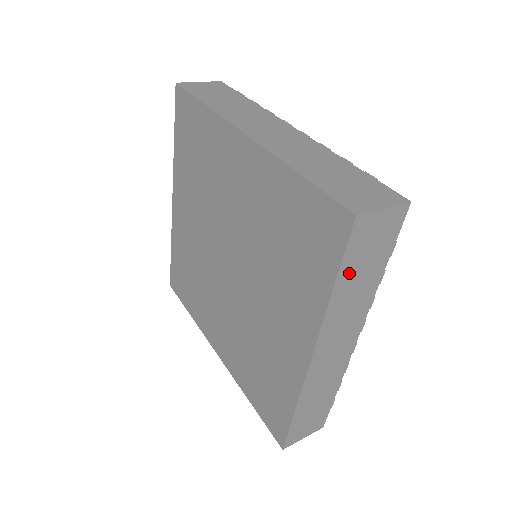
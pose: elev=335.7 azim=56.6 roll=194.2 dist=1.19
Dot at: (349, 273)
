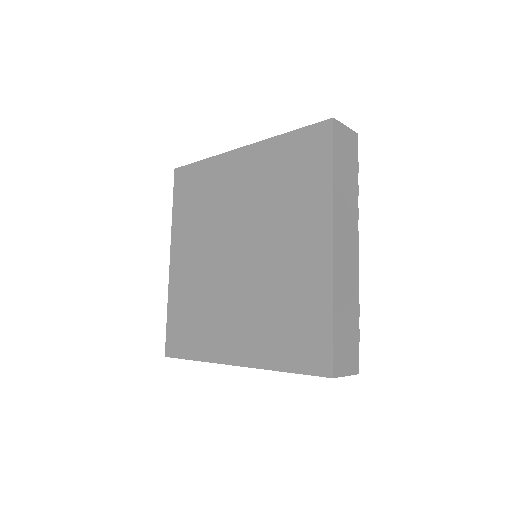
Dot at: (339, 166)
